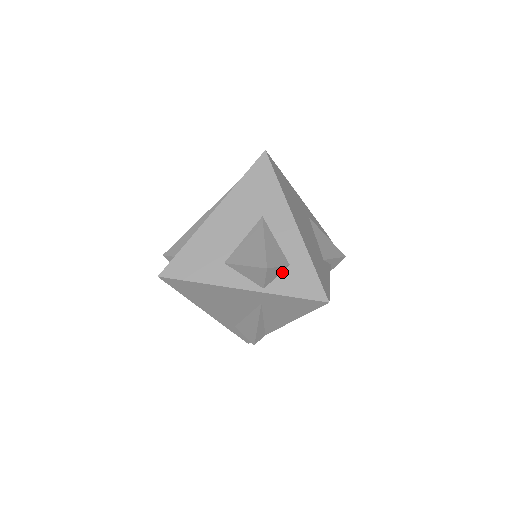
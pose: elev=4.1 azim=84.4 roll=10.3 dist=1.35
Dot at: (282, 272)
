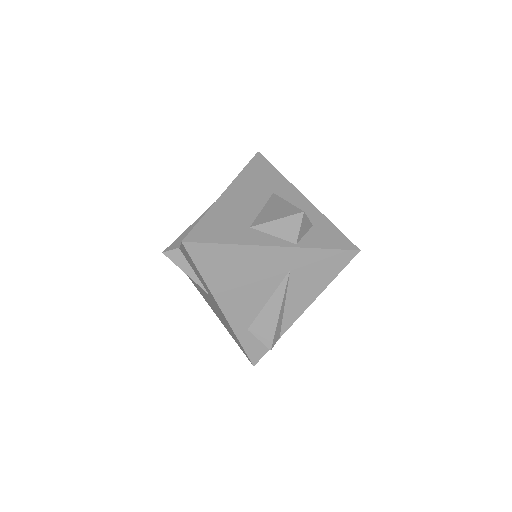
Dot at: (308, 231)
